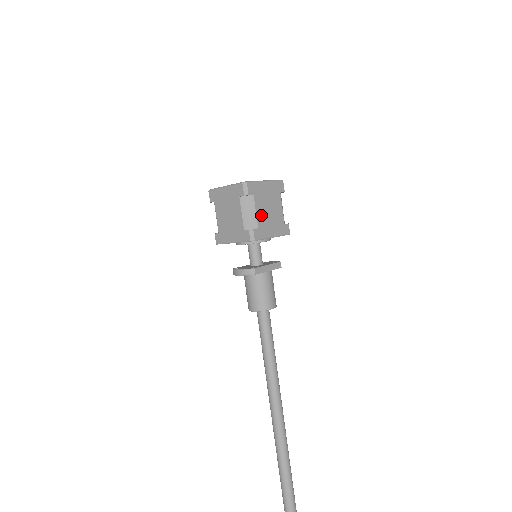
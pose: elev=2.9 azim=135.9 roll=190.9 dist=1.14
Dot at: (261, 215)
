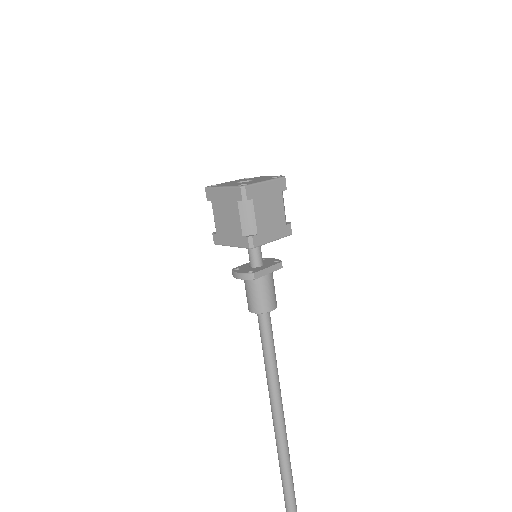
Dot at: (261, 219)
